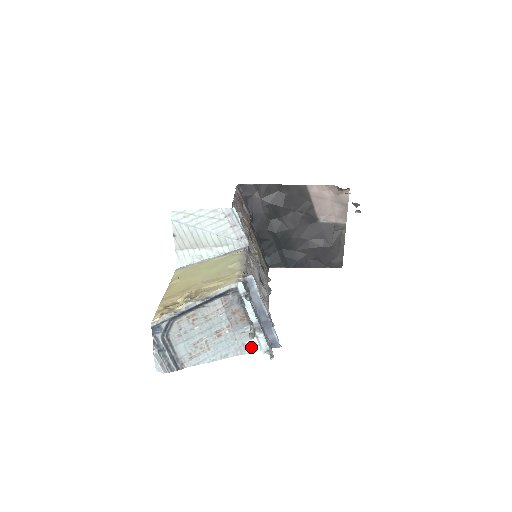
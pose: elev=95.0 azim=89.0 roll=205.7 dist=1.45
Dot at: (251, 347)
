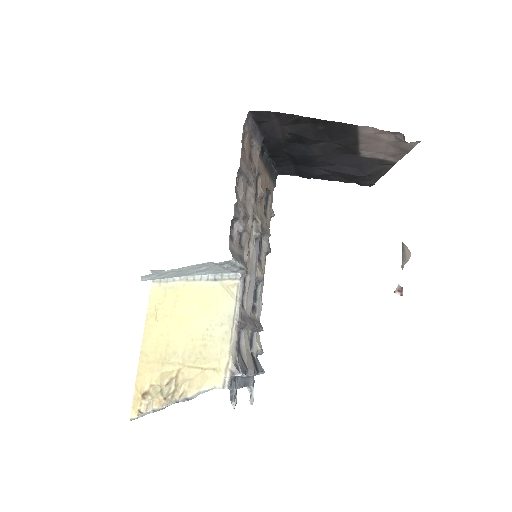
Dot at: occluded
